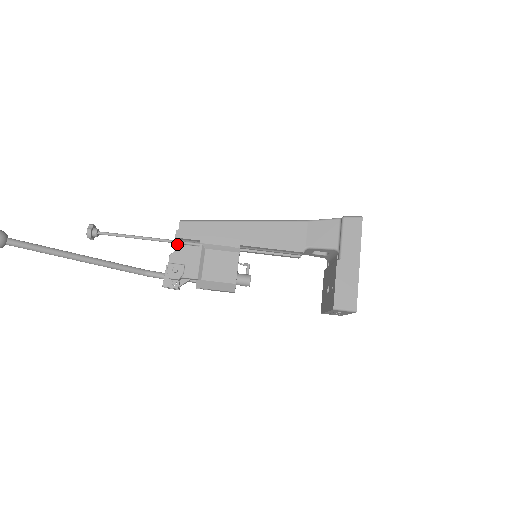
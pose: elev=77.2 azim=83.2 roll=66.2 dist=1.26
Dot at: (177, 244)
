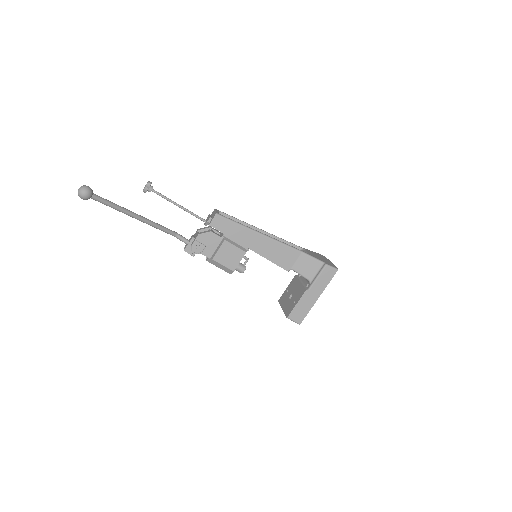
Dot at: (206, 225)
